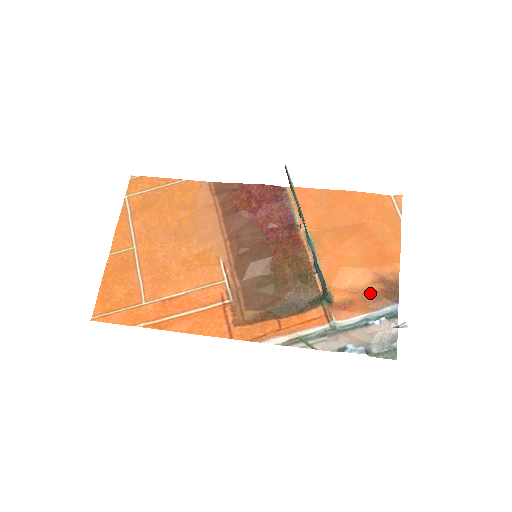
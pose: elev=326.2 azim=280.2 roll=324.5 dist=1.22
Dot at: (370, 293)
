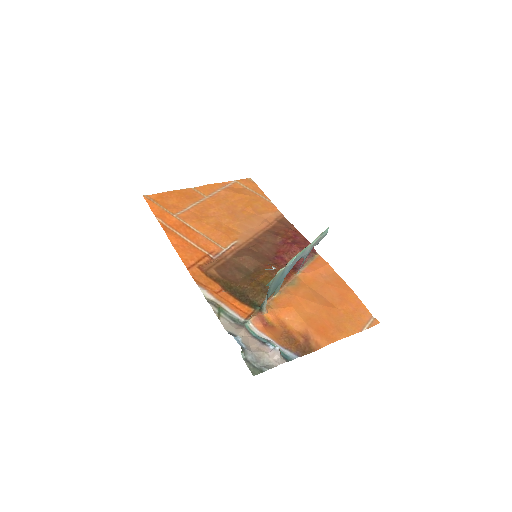
Dot at: (290, 335)
